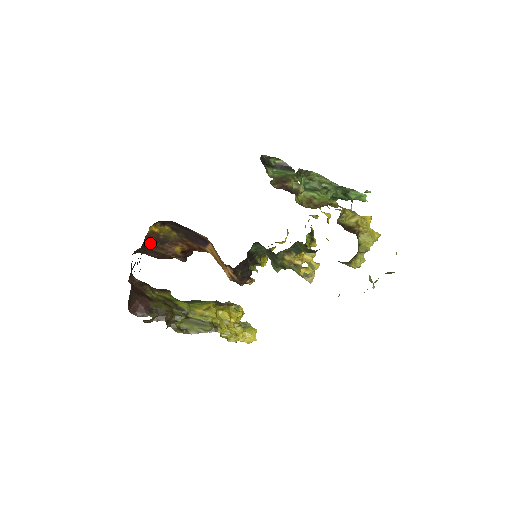
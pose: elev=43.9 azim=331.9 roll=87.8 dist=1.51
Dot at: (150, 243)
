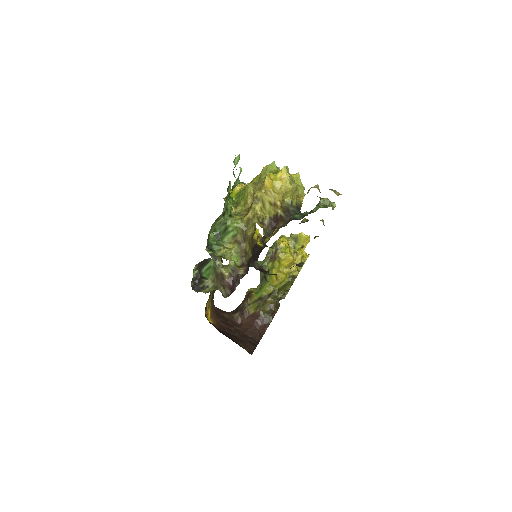
Dot at: occluded
